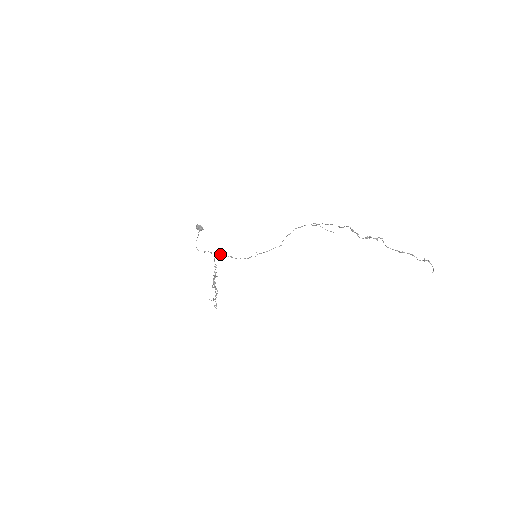
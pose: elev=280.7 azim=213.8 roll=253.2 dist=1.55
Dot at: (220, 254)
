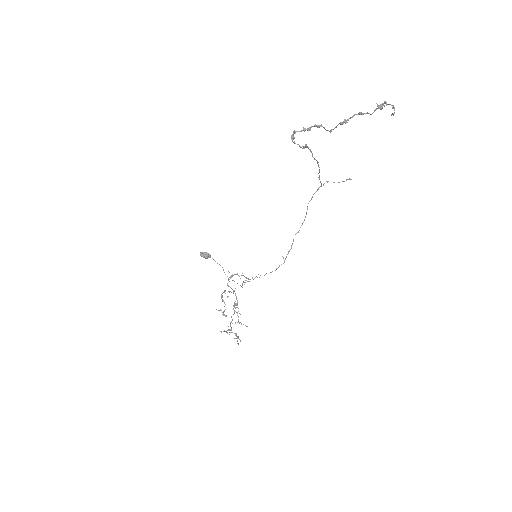
Dot at: (247, 278)
